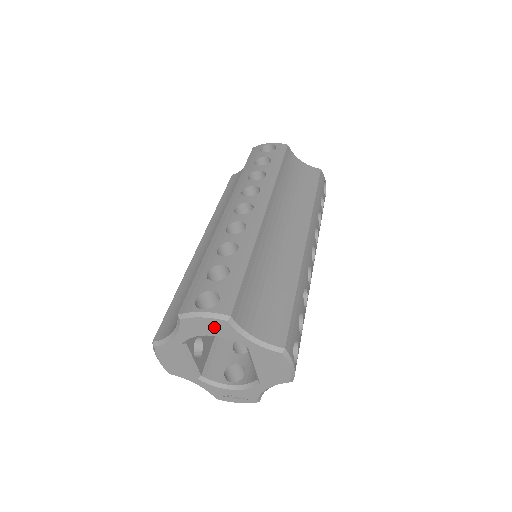
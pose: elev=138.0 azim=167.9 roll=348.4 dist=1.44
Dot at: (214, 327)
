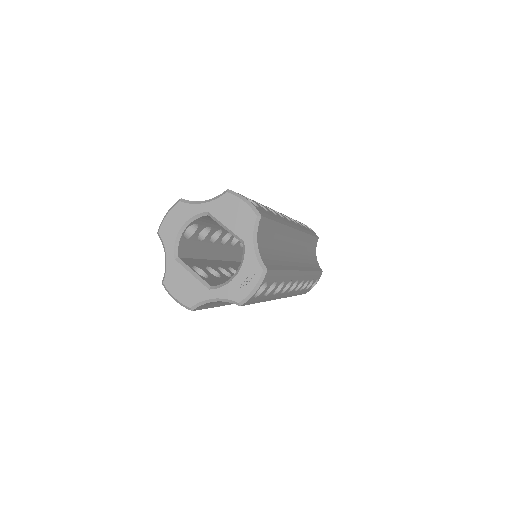
Dot at: (178, 216)
